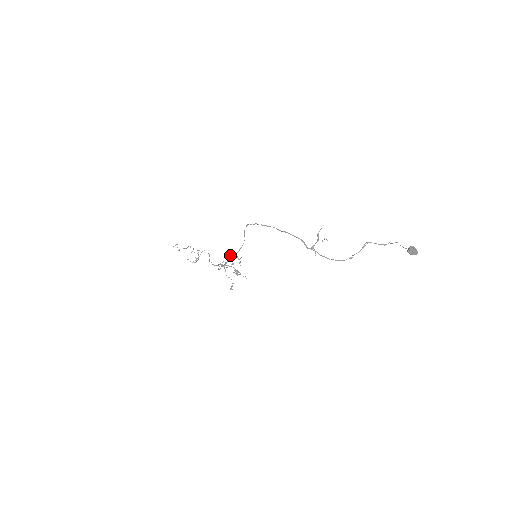
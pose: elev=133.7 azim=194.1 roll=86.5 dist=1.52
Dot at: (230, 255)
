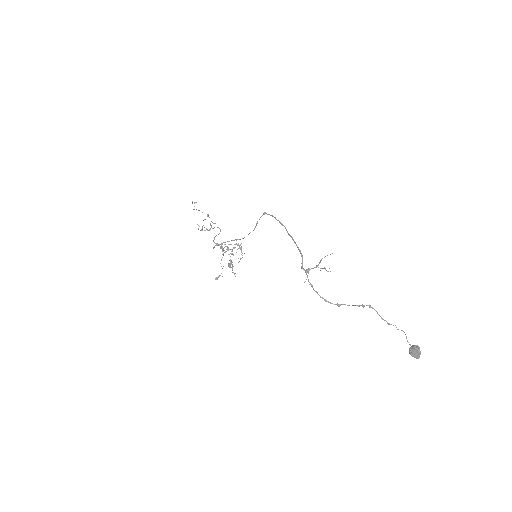
Dot at: (236, 243)
